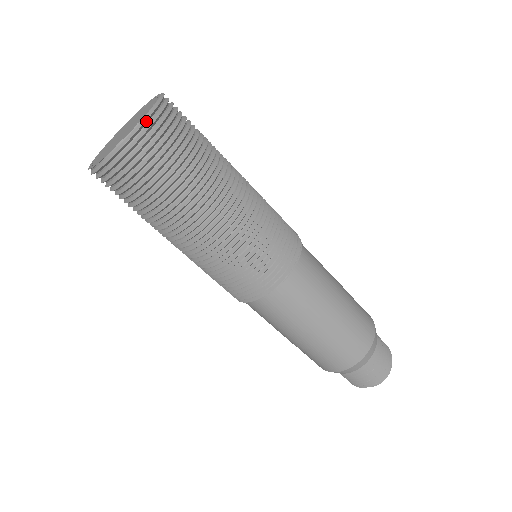
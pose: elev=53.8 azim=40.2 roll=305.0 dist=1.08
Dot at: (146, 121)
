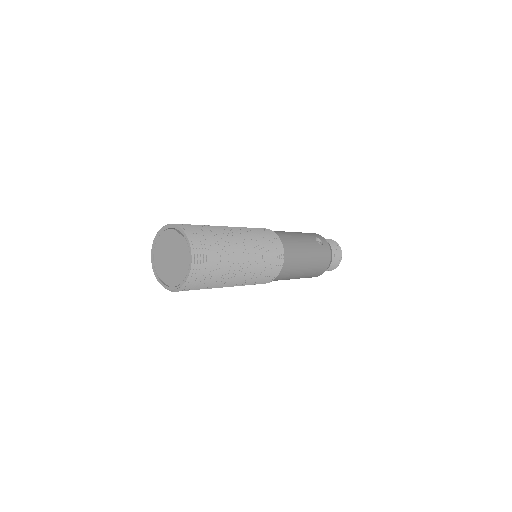
Dot at: (190, 278)
